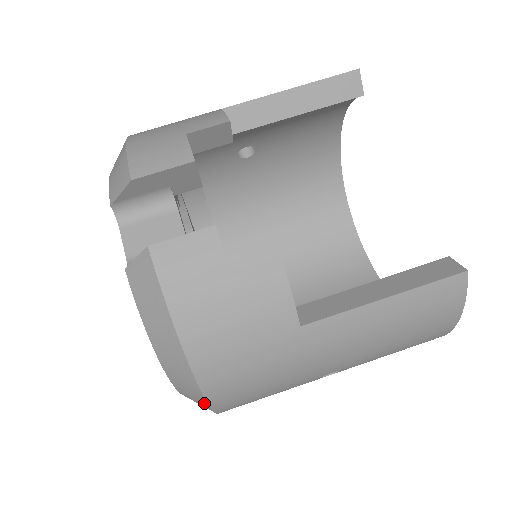
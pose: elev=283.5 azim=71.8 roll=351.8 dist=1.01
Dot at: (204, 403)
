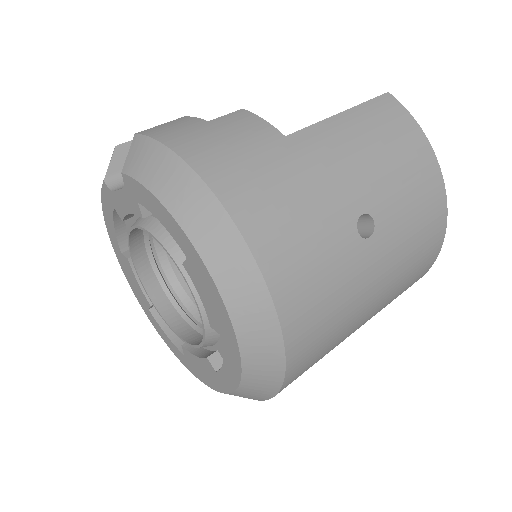
Dot at: (239, 245)
